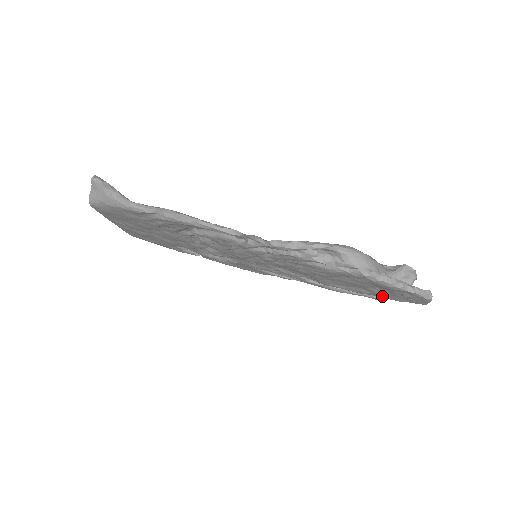
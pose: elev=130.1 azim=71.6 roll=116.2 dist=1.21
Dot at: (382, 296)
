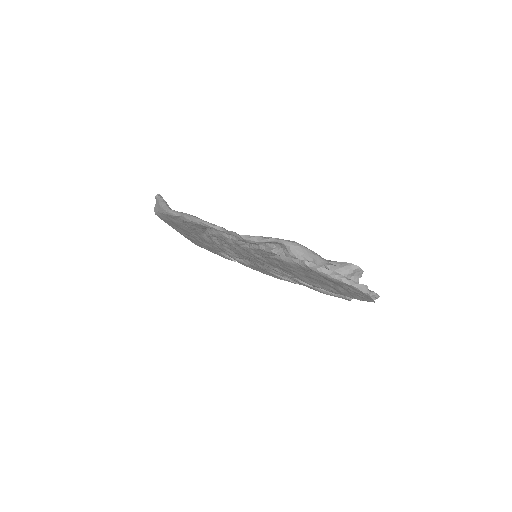
Dot at: (346, 295)
